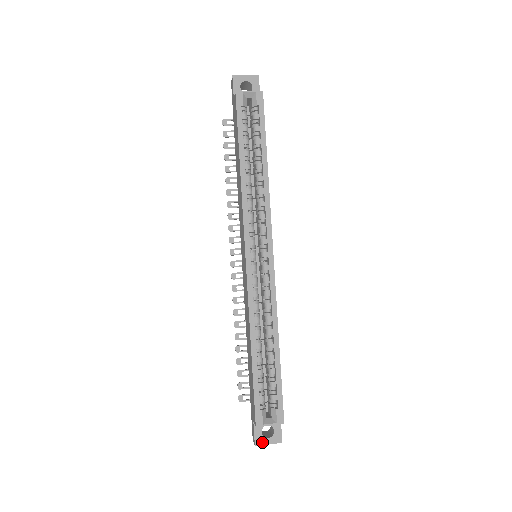
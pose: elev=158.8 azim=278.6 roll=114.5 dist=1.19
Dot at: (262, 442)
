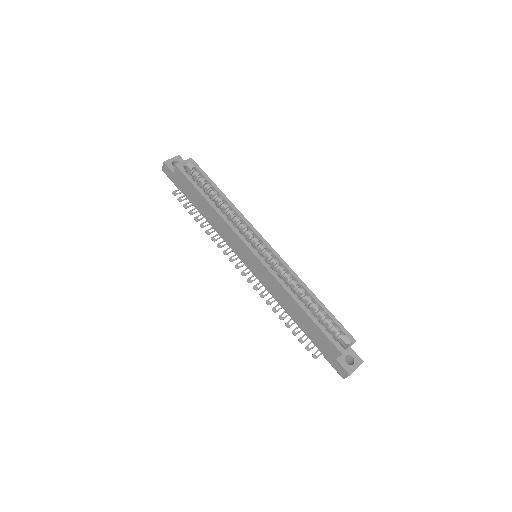
Dot at: (352, 370)
